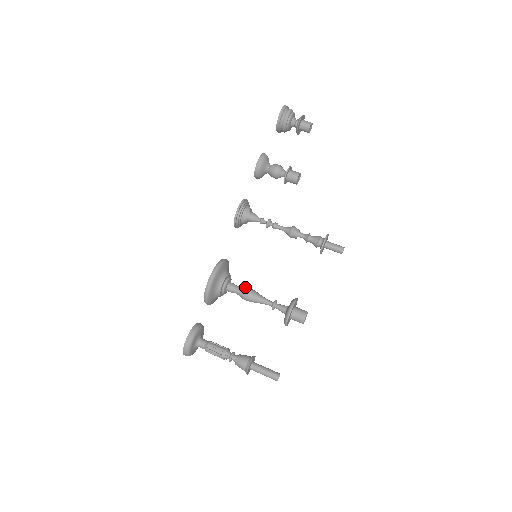
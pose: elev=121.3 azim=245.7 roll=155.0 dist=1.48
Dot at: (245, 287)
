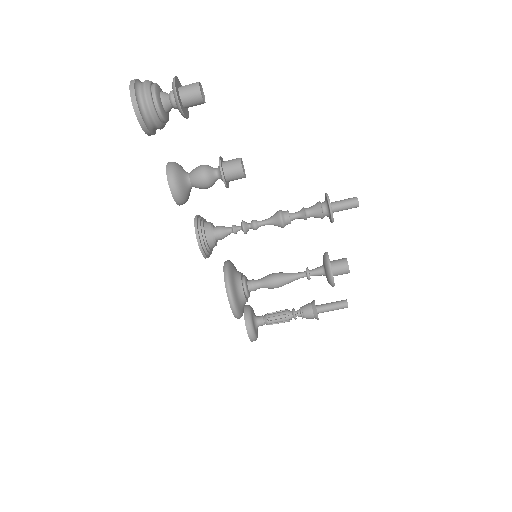
Dot at: (267, 280)
